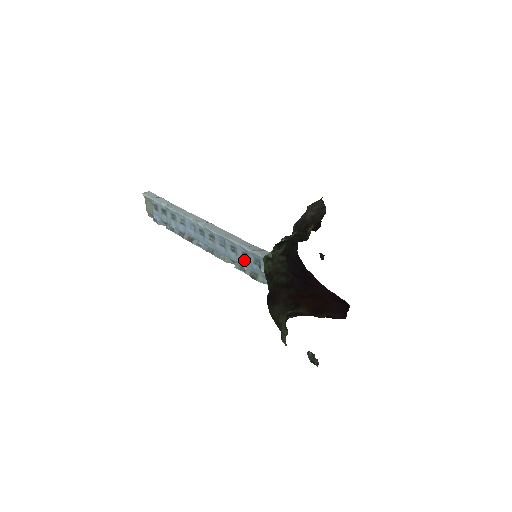
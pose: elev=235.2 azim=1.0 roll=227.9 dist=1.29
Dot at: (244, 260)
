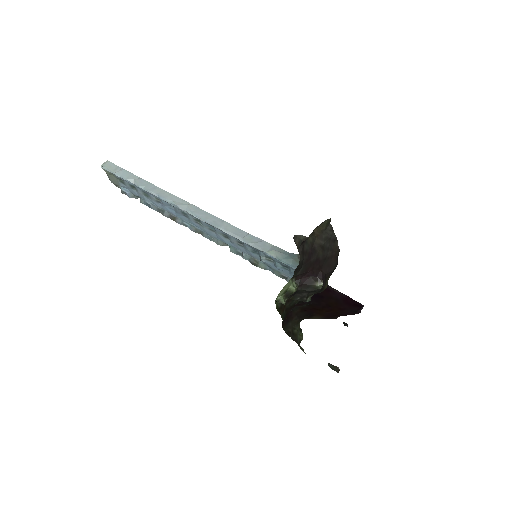
Dot at: (240, 247)
